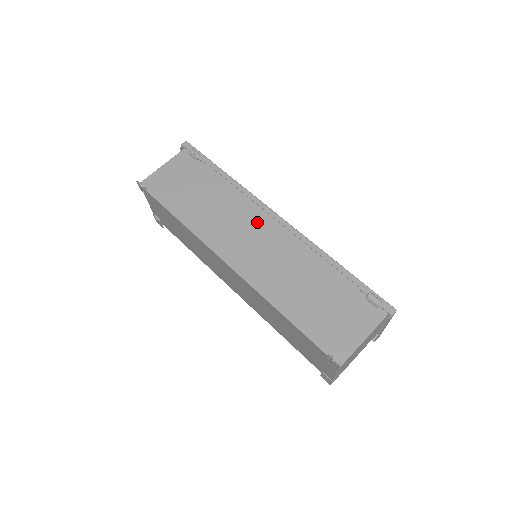
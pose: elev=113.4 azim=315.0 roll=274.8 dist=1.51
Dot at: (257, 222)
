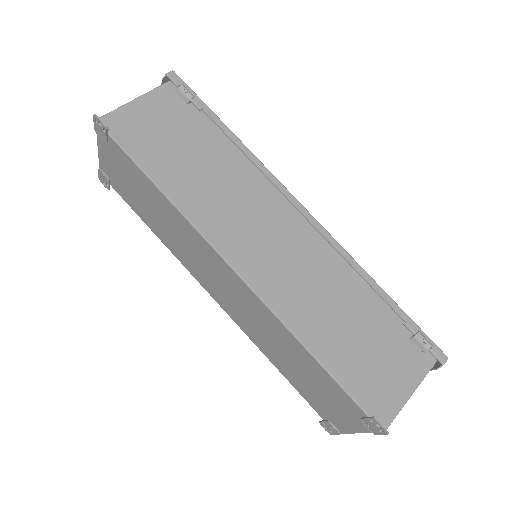
Dot at: (274, 212)
